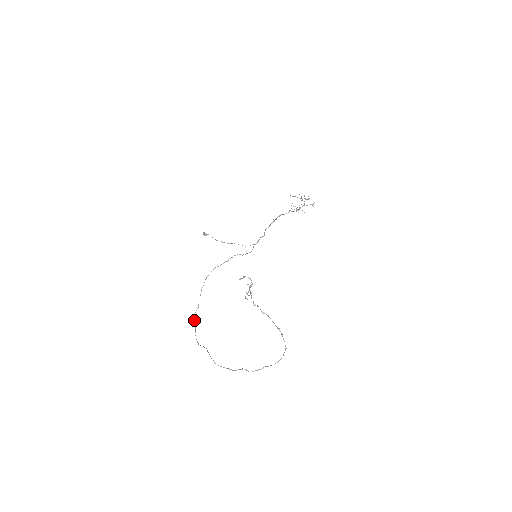
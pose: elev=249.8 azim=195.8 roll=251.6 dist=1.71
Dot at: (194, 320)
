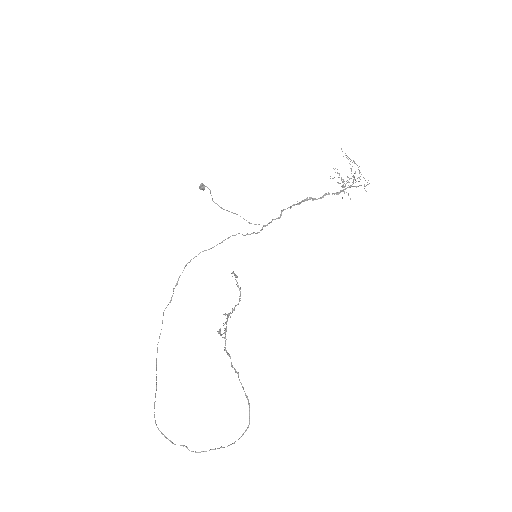
Dot at: occluded
